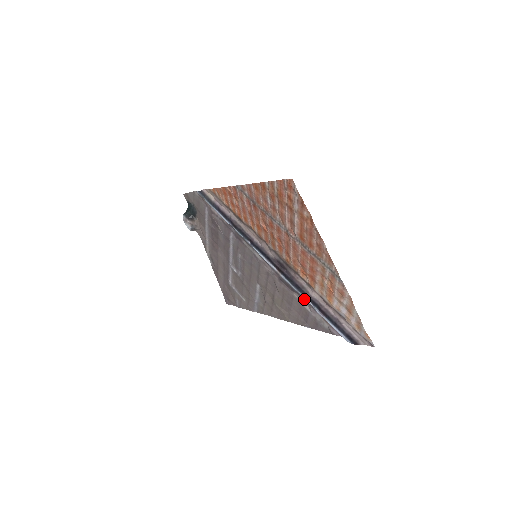
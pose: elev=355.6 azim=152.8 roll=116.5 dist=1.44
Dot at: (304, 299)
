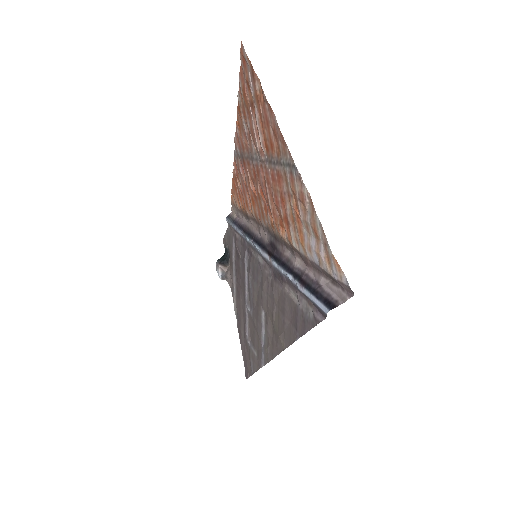
Dot at: (291, 284)
